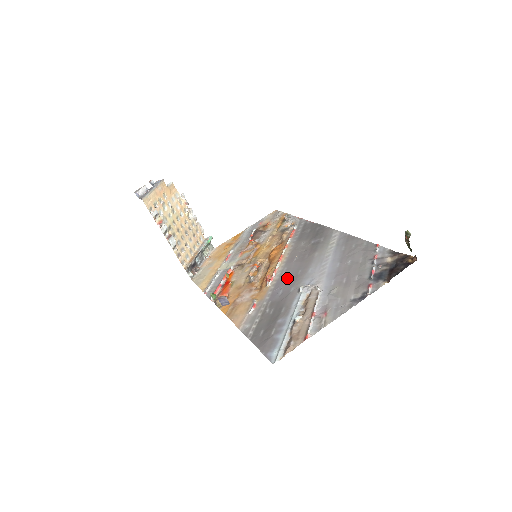
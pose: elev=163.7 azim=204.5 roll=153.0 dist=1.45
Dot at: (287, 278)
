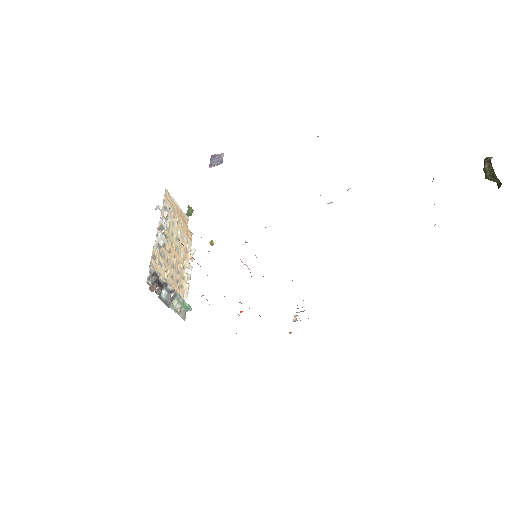
Dot at: occluded
